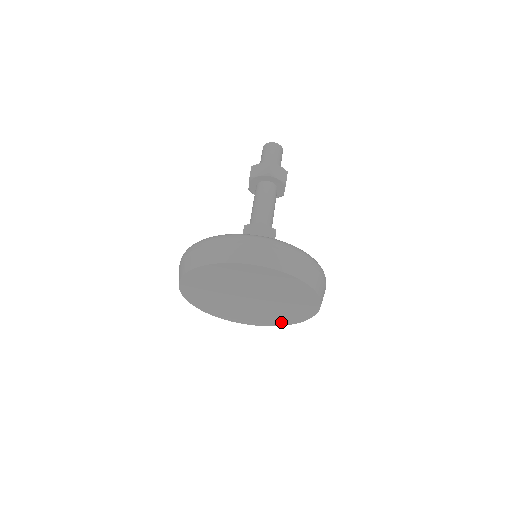
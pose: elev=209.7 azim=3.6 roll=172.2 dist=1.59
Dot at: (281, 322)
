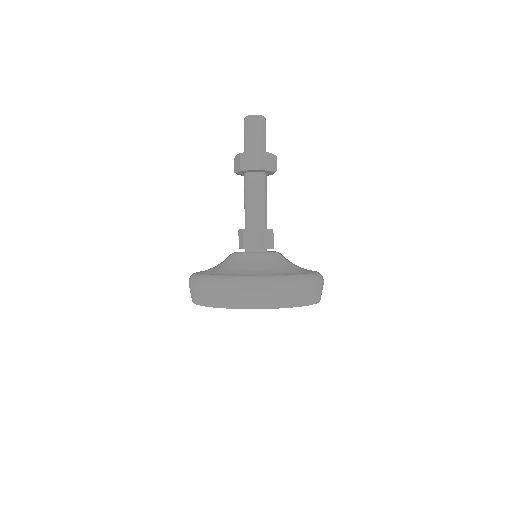
Dot at: occluded
